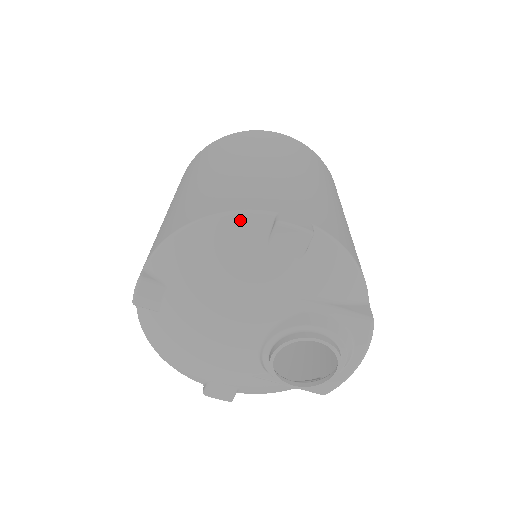
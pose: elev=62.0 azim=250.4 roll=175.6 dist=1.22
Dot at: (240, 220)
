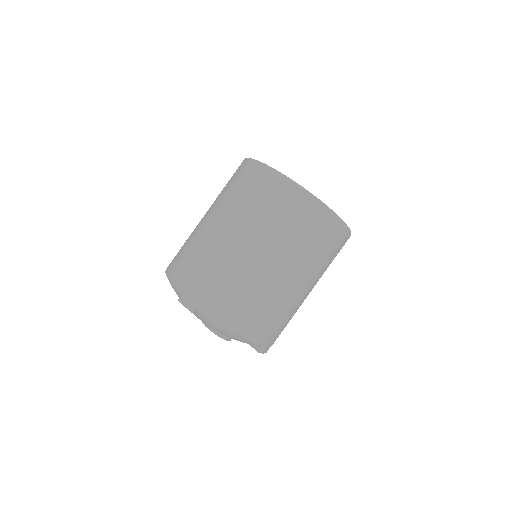
Dot at: (251, 342)
